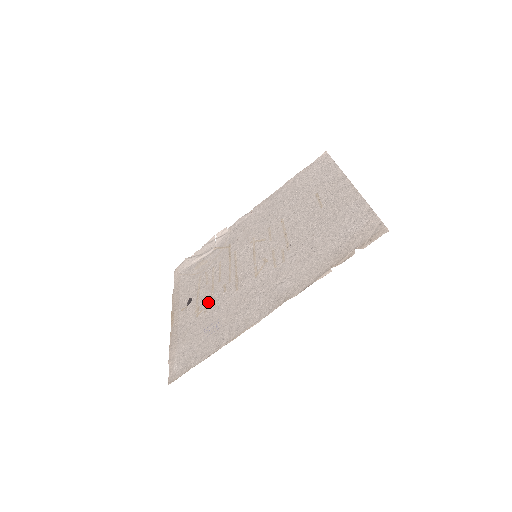
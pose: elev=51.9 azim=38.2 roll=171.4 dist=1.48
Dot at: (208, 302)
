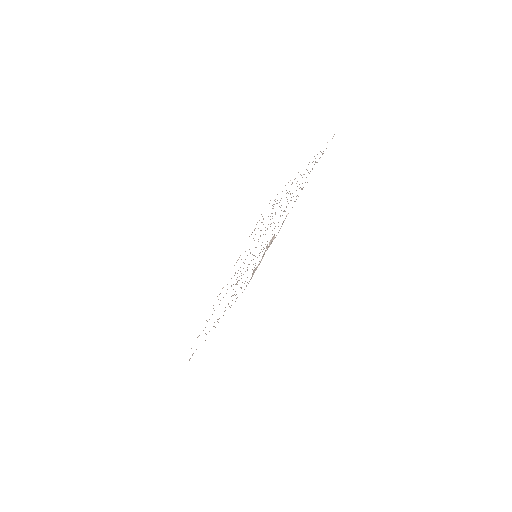
Dot at: occluded
